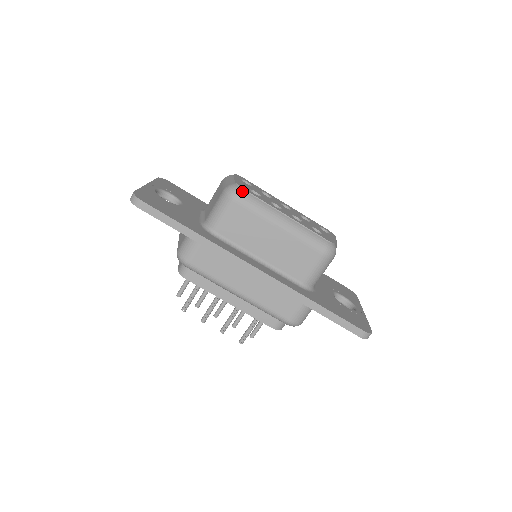
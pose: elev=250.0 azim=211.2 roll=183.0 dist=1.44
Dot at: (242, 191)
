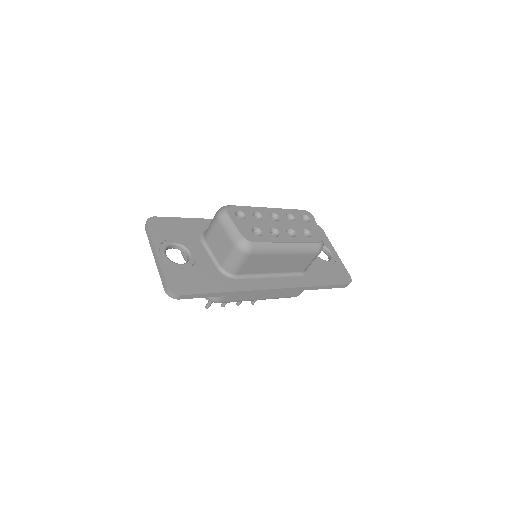
Dot at: (252, 244)
